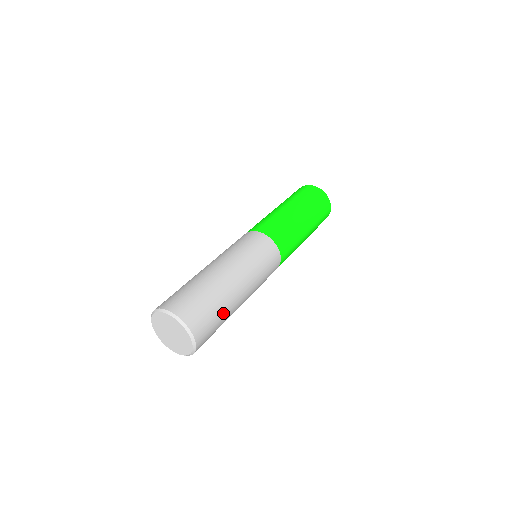
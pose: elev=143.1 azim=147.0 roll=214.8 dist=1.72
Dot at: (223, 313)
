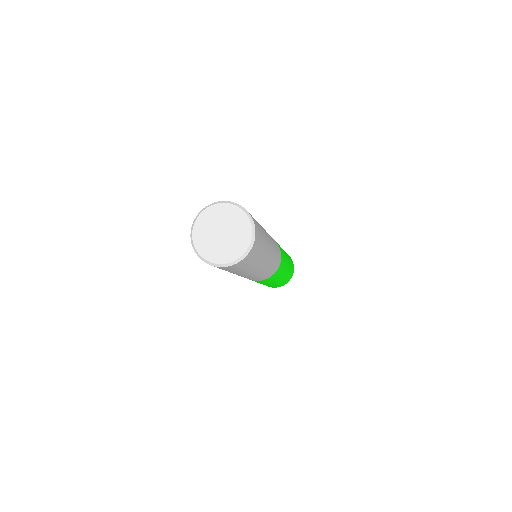
Dot at: (259, 258)
